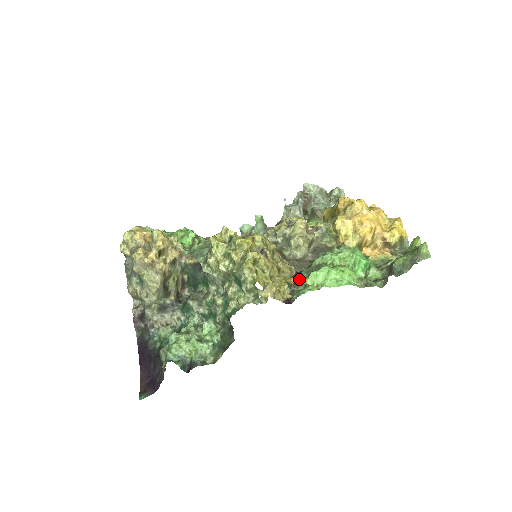
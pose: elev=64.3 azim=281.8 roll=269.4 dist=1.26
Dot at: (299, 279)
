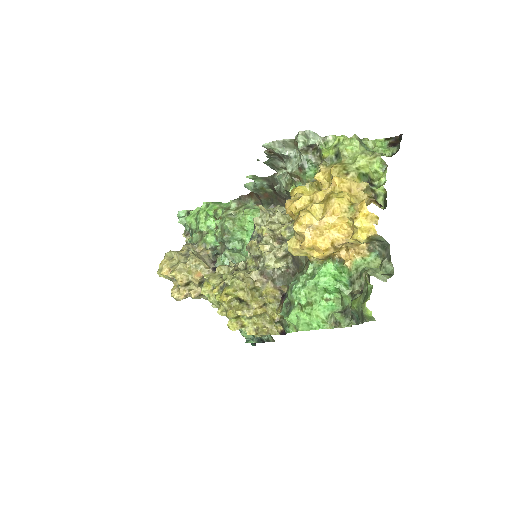
Dot at: (281, 315)
